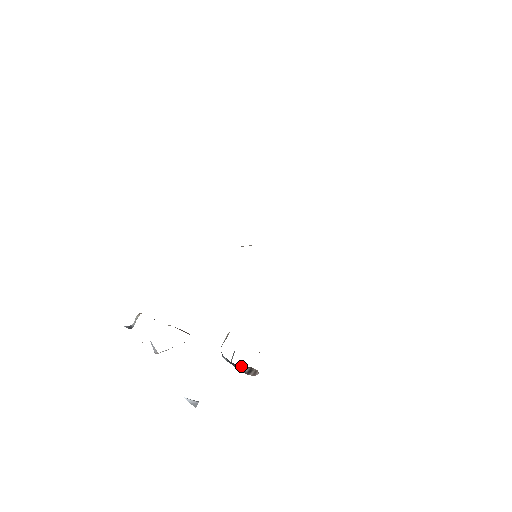
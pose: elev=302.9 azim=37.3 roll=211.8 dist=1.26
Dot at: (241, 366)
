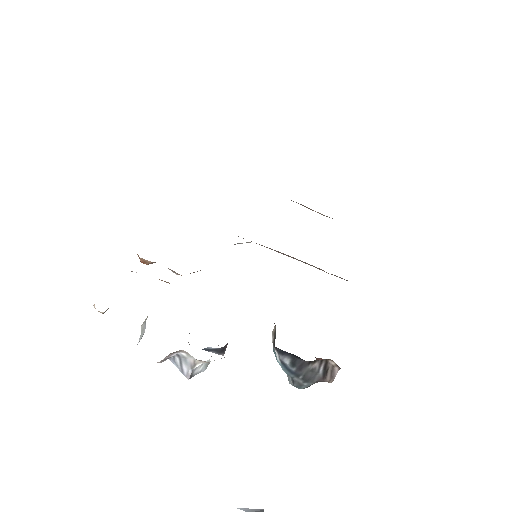
Dot at: (312, 363)
